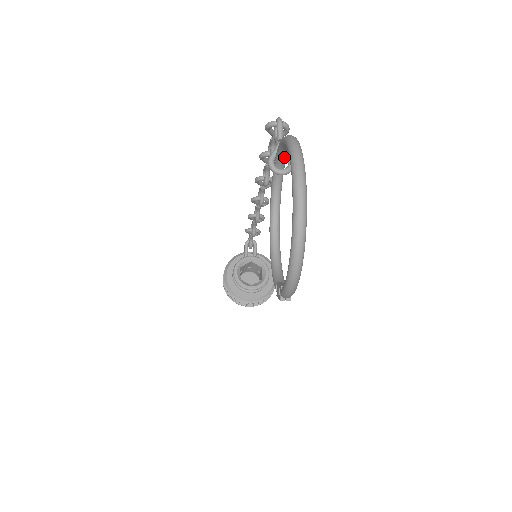
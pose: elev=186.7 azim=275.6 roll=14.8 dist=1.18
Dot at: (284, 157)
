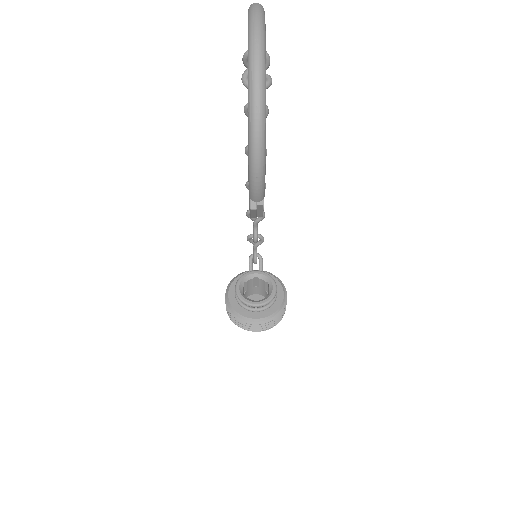
Dot at: occluded
